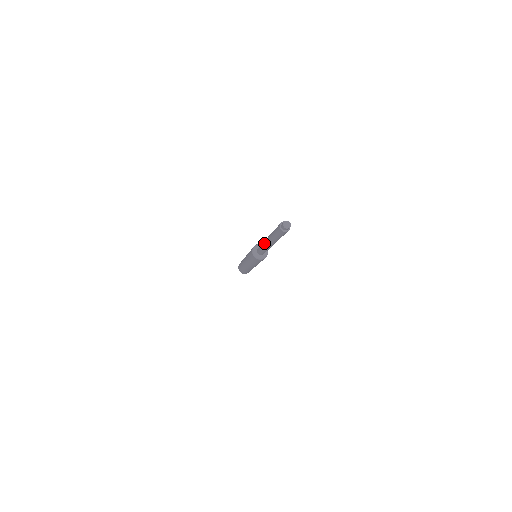
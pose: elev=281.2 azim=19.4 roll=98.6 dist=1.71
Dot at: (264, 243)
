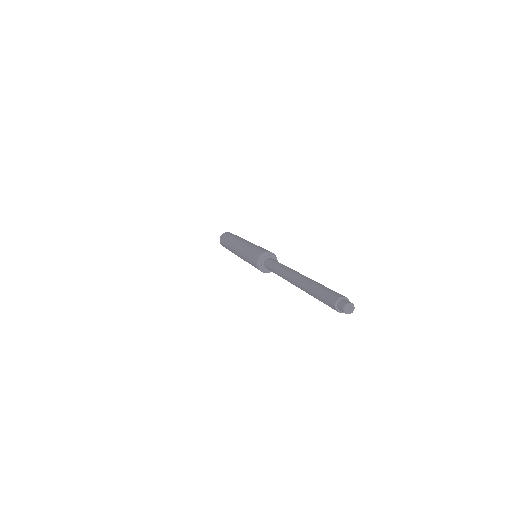
Dot at: (288, 271)
